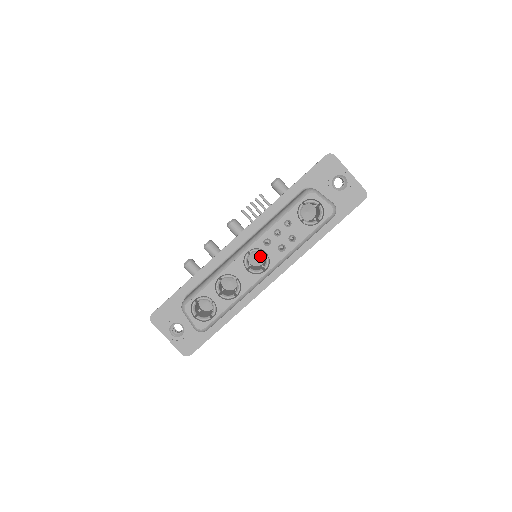
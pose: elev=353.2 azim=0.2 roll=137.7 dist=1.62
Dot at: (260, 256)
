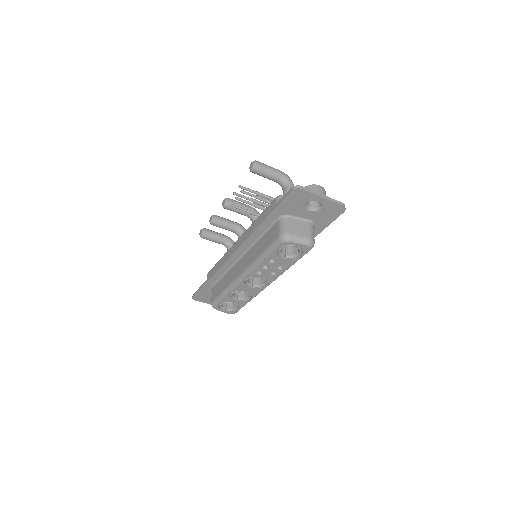
Dot at: occluded
